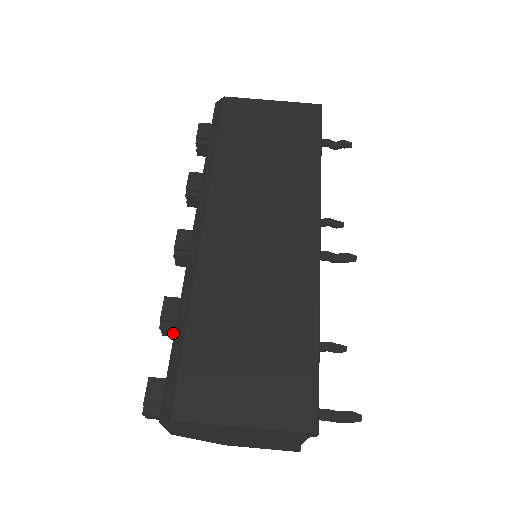
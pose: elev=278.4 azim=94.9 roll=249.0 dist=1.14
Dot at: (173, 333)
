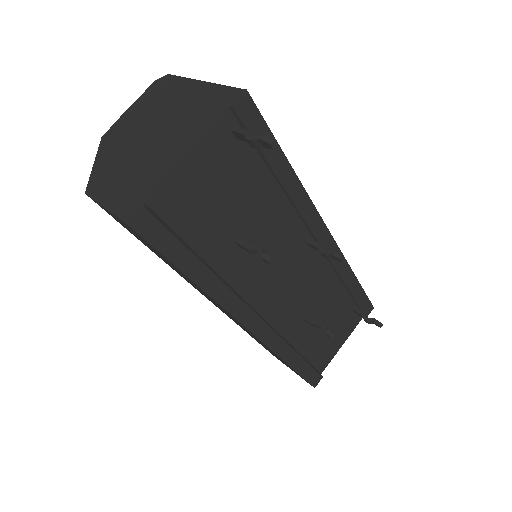
Dot at: occluded
